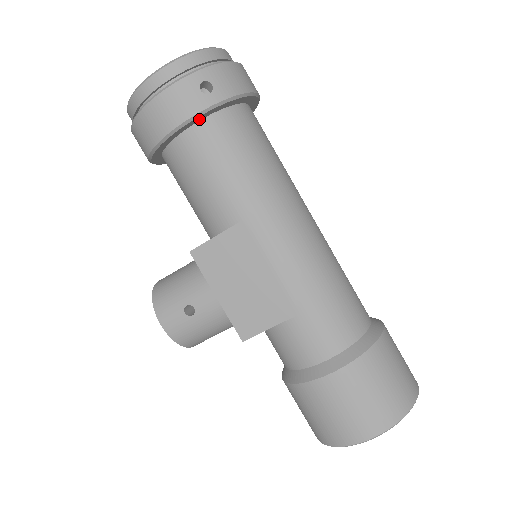
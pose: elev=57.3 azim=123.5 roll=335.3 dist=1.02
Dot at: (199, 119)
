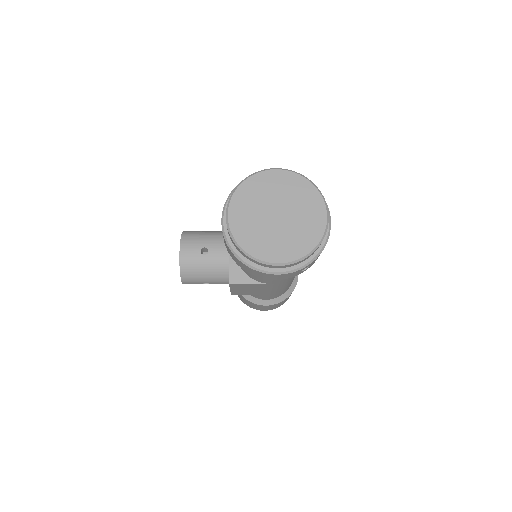
Dot at: occluded
